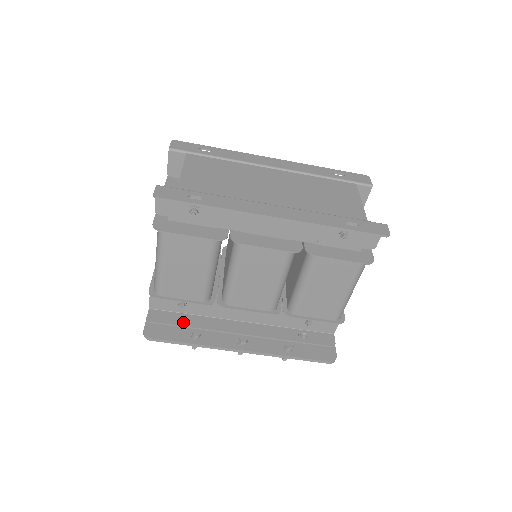
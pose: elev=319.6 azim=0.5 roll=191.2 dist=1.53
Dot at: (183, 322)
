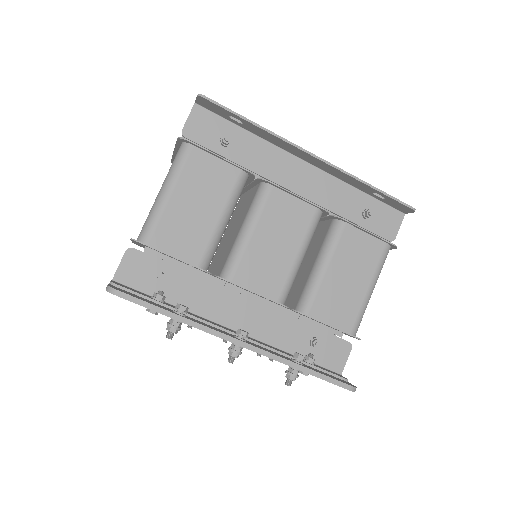
Dot at: (160, 300)
